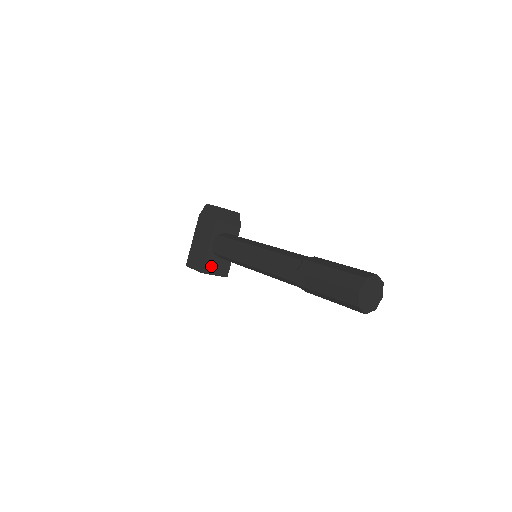
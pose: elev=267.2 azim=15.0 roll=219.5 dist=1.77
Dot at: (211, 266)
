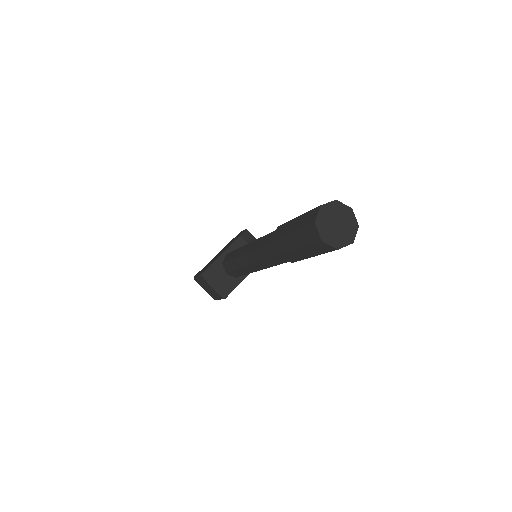
Dot at: (214, 275)
